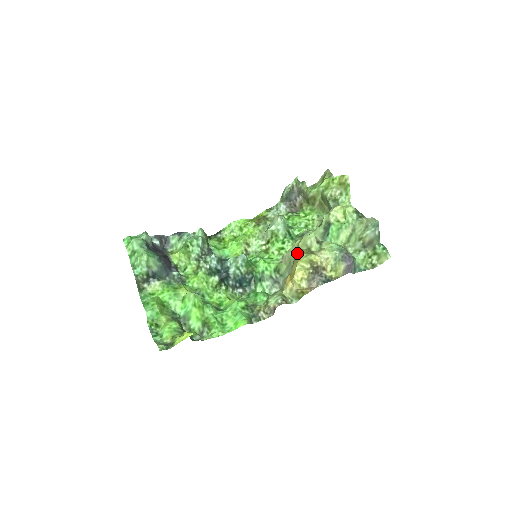
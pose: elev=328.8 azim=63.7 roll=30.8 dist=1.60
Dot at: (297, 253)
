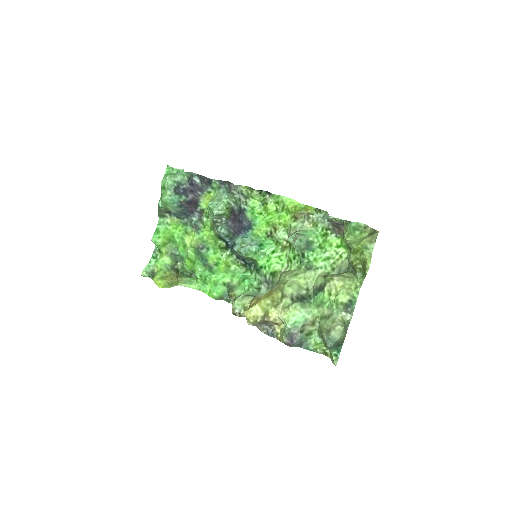
Dot at: (274, 290)
